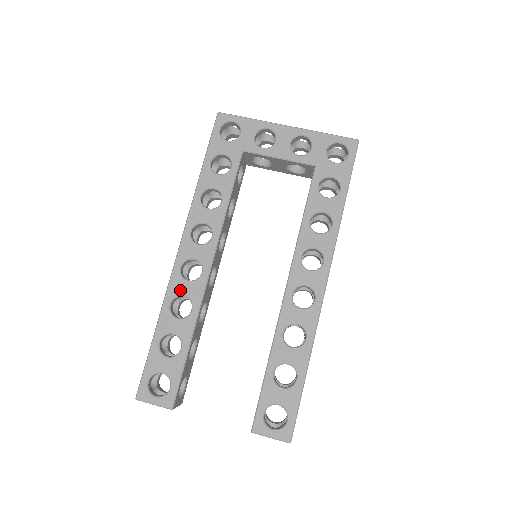
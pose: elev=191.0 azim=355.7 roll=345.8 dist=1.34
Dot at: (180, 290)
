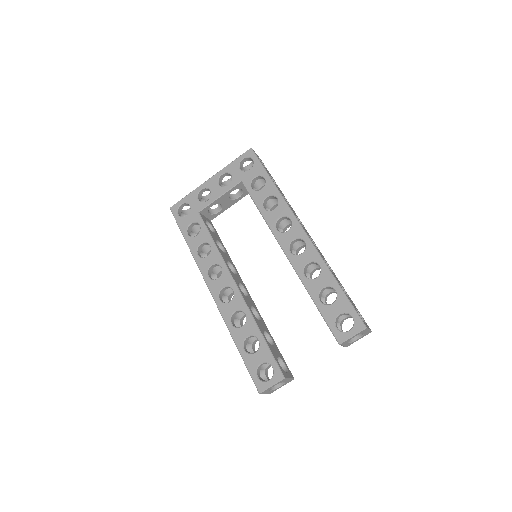
Dot at: (230, 311)
